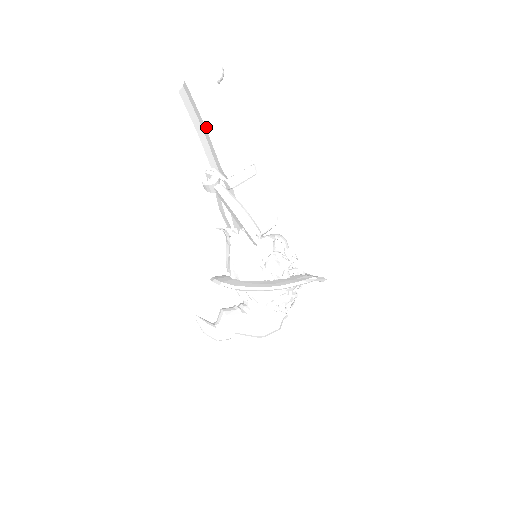
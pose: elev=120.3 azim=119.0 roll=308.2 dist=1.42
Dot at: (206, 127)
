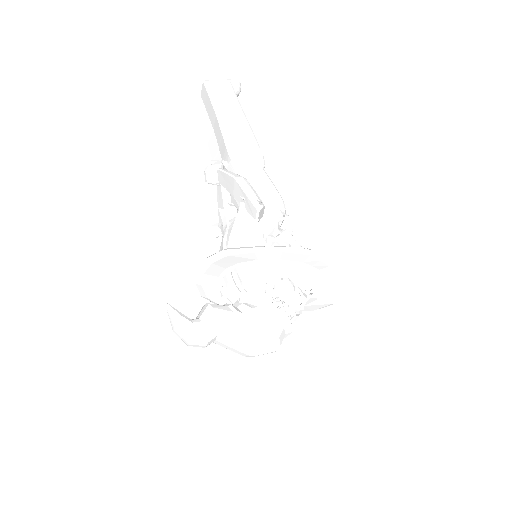
Dot at: (217, 117)
